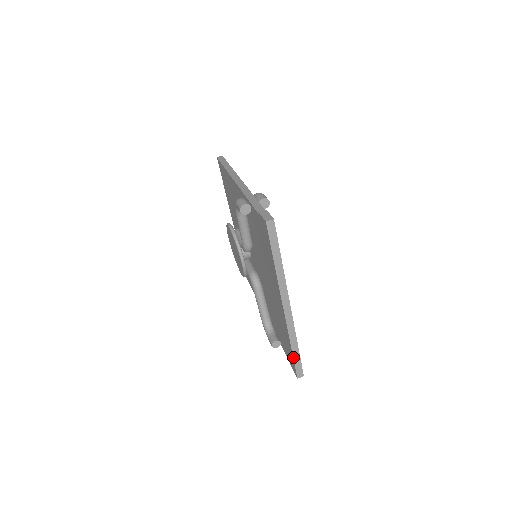
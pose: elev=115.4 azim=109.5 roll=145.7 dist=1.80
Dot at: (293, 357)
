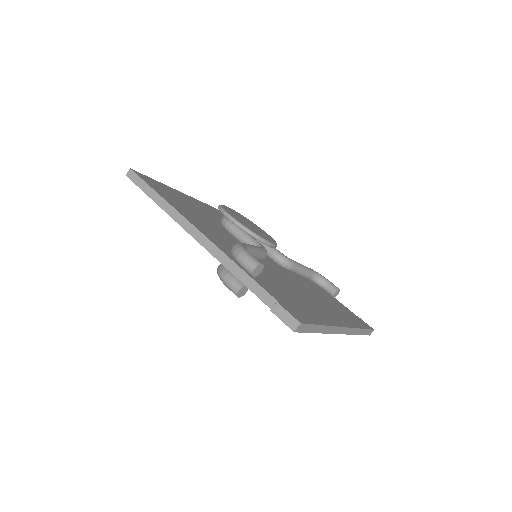
Dot at: occluded
